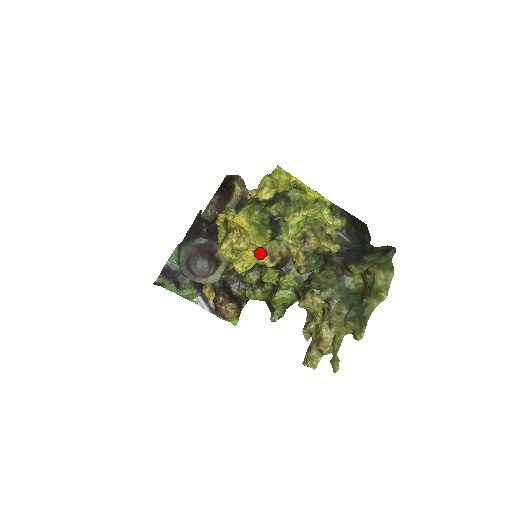
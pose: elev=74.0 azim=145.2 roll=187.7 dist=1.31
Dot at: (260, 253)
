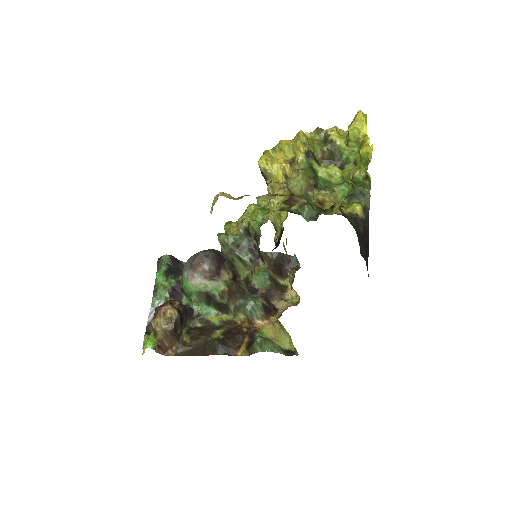
Dot at: (285, 172)
